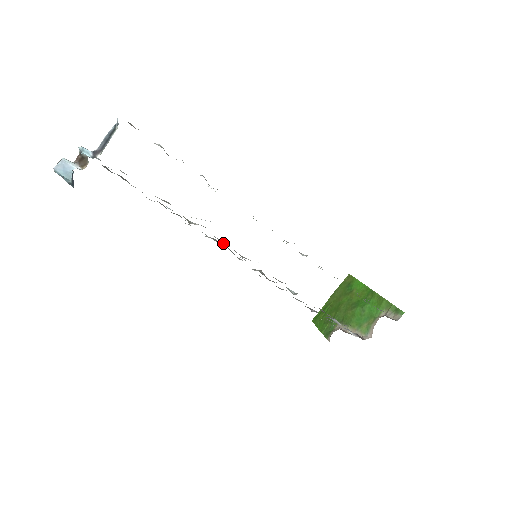
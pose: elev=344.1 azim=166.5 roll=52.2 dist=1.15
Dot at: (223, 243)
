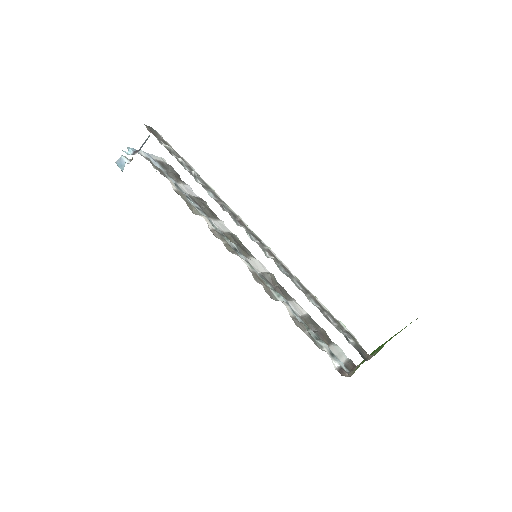
Dot at: (217, 235)
